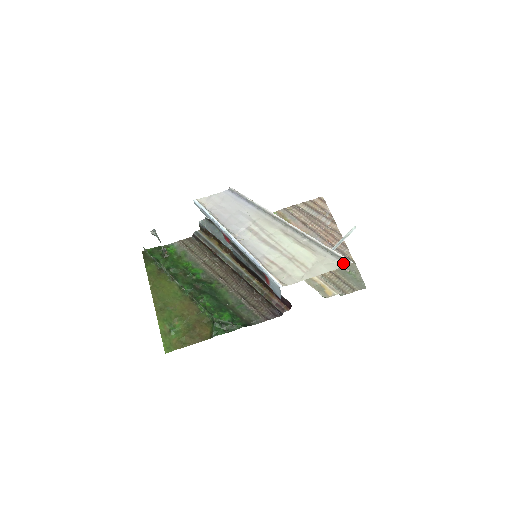
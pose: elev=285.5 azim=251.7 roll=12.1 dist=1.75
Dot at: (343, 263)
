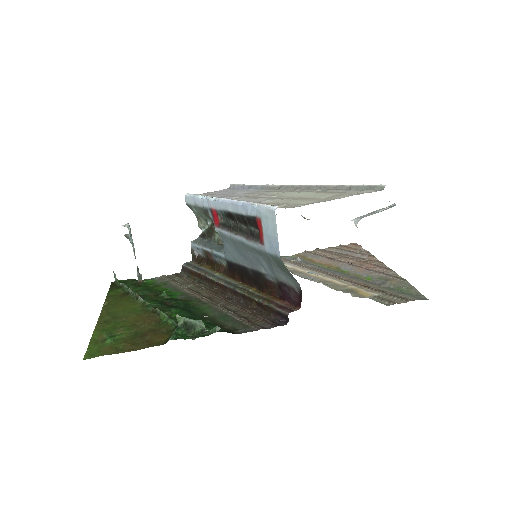
Dot at: (373, 190)
